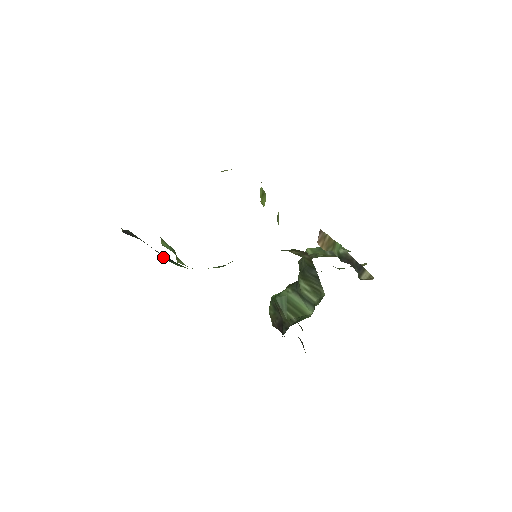
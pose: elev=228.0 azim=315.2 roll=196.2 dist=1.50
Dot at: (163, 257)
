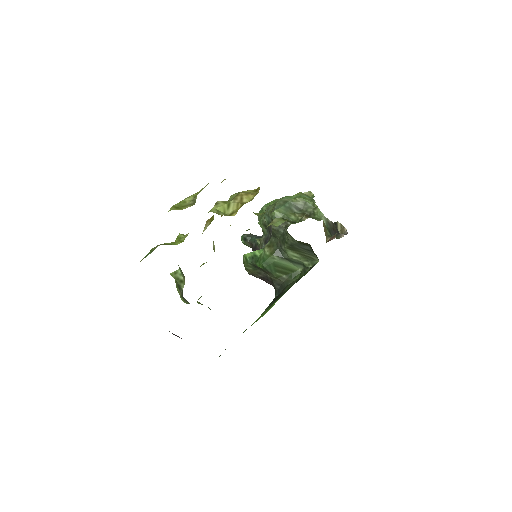
Dot at: occluded
